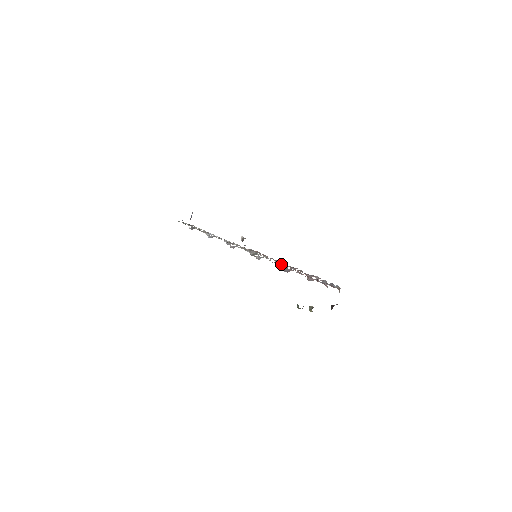
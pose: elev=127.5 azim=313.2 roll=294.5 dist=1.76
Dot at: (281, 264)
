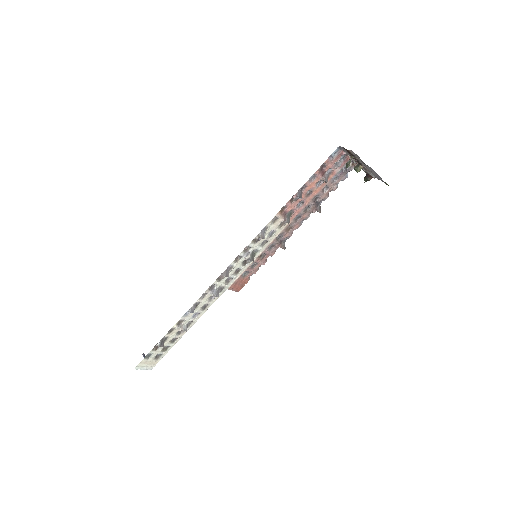
Dot at: (287, 214)
